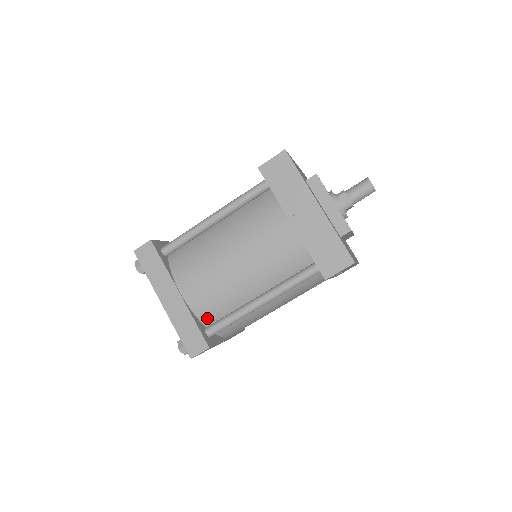
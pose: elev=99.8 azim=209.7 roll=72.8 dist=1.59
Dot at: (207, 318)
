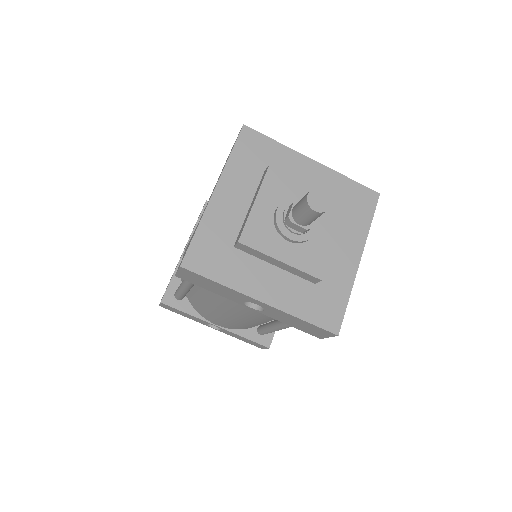
Dot at: occluded
